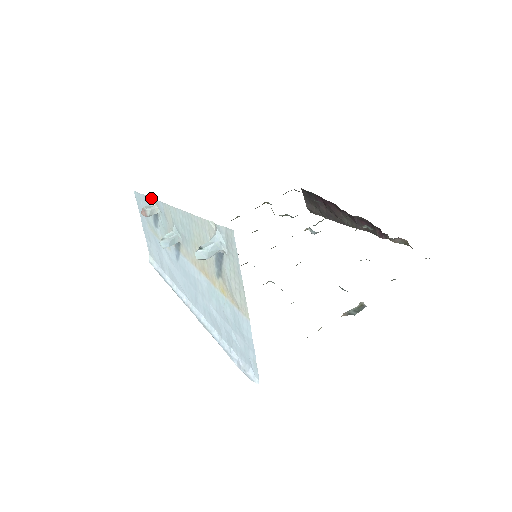
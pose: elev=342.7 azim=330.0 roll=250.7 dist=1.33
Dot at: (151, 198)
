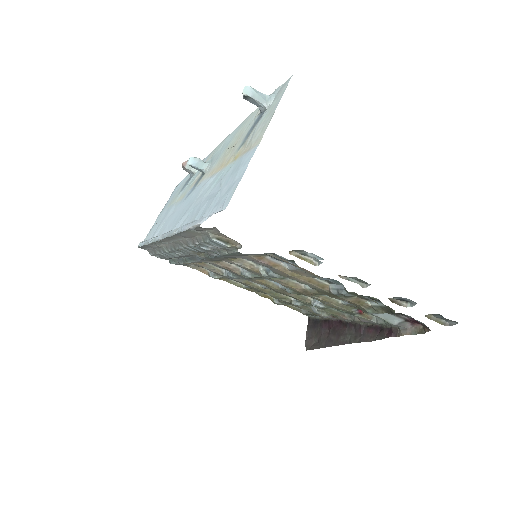
Dot at: occluded
